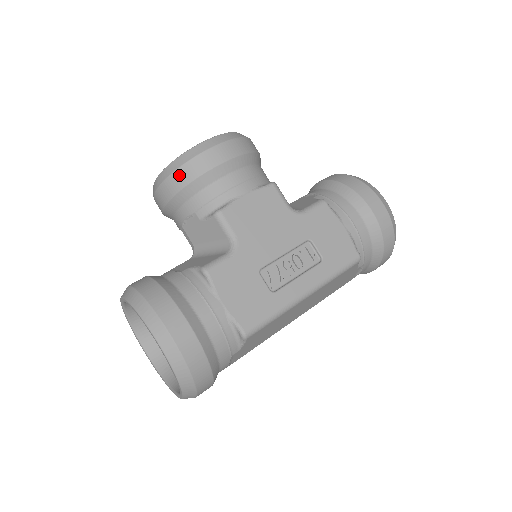
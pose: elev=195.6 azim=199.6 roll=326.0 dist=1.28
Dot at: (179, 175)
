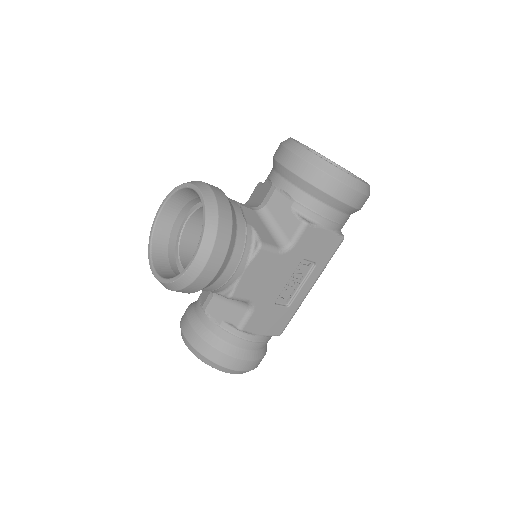
Dot at: (184, 291)
